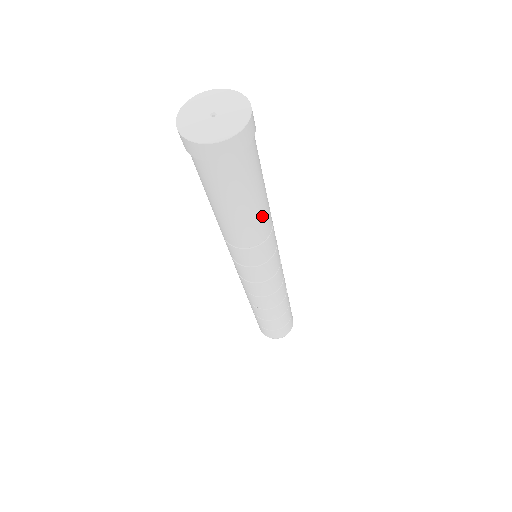
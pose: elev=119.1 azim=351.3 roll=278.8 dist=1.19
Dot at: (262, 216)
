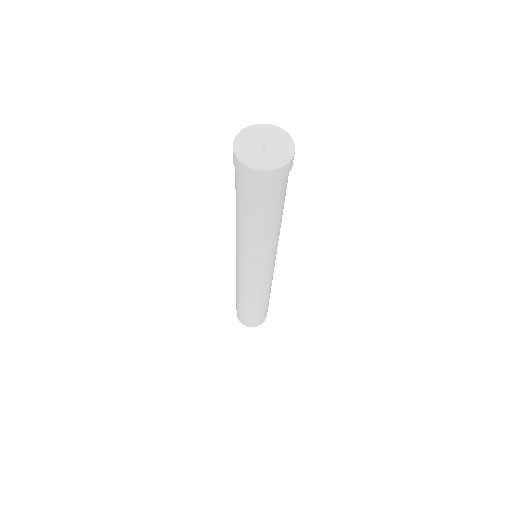
Dot at: (268, 232)
